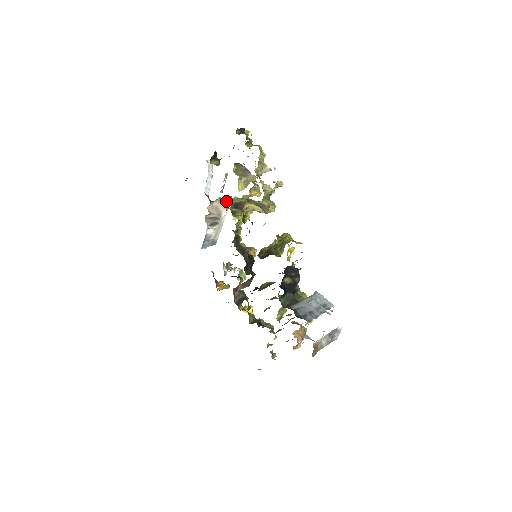
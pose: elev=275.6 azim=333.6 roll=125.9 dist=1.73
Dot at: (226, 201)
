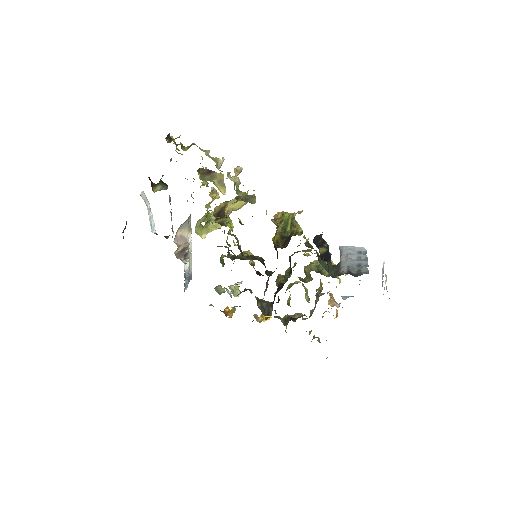
Dot at: (187, 224)
